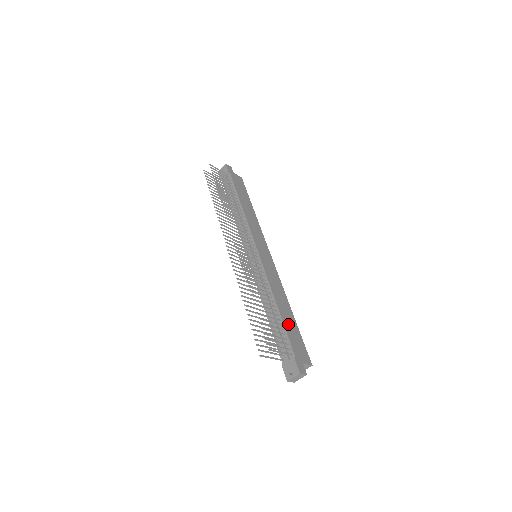
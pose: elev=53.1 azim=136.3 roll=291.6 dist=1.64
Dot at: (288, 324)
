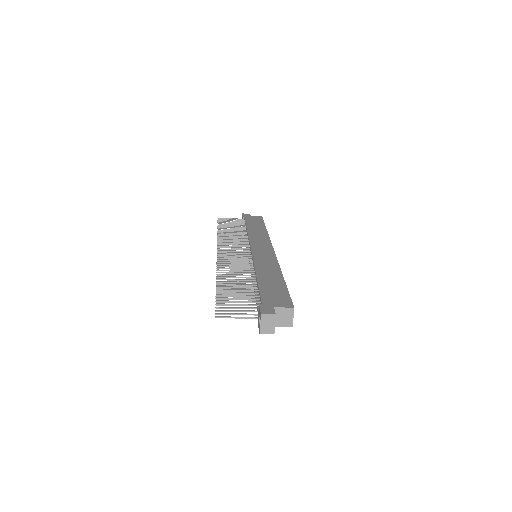
Dot at: (267, 285)
